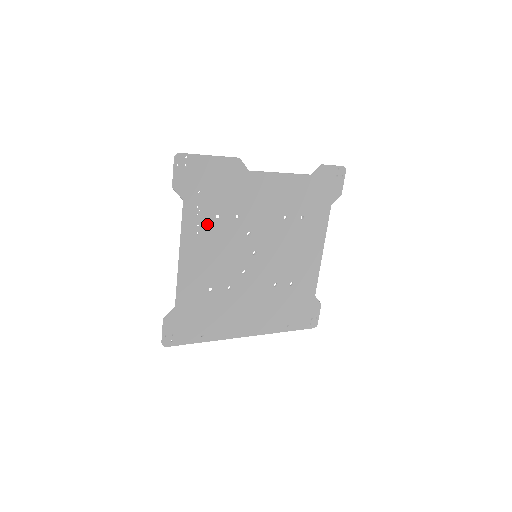
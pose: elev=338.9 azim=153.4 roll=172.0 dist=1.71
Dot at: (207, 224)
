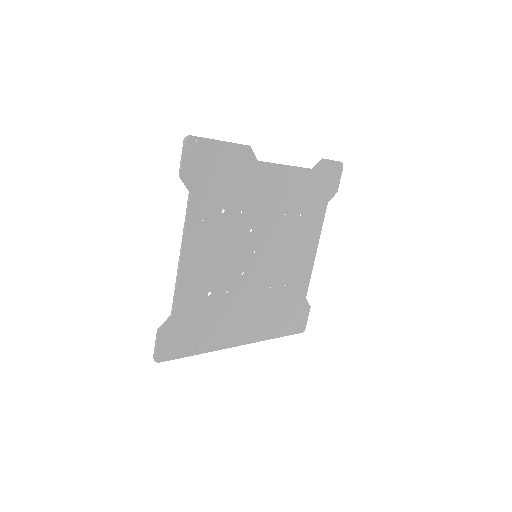
Dot at: (212, 219)
